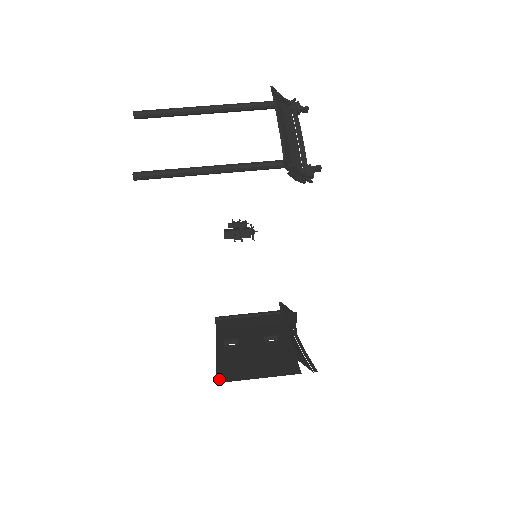
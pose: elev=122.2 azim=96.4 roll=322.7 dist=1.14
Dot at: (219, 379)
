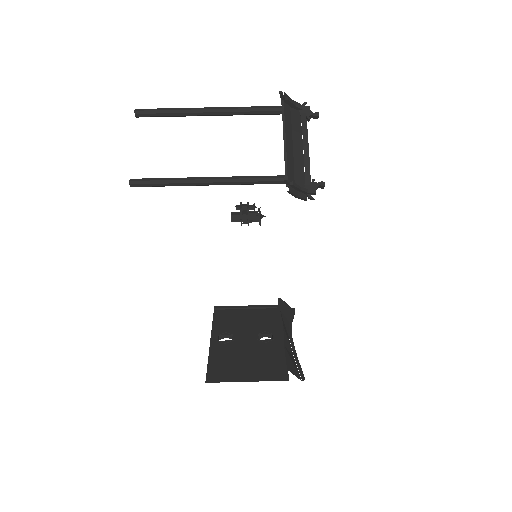
Dot at: (209, 378)
